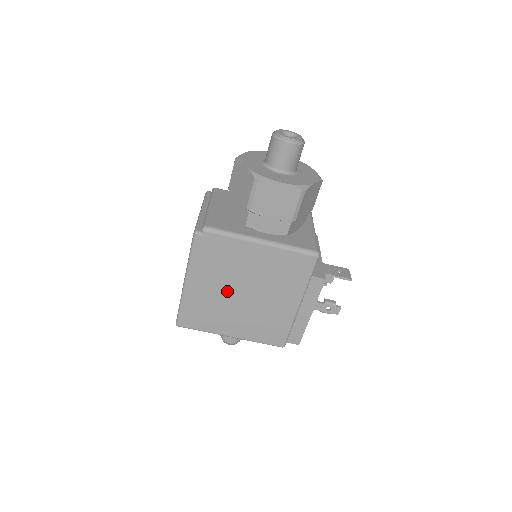
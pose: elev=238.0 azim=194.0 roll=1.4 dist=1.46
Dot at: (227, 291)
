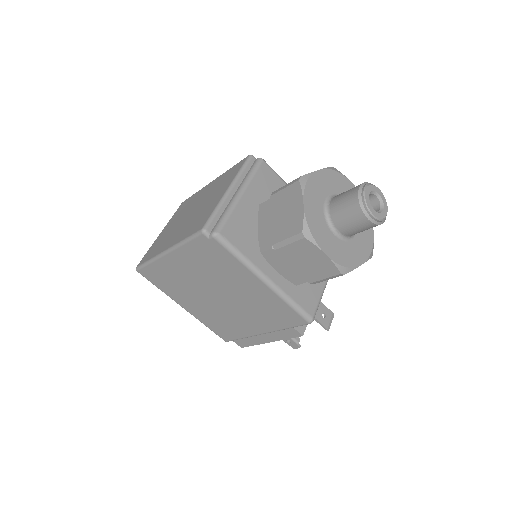
Dot at: (203, 284)
